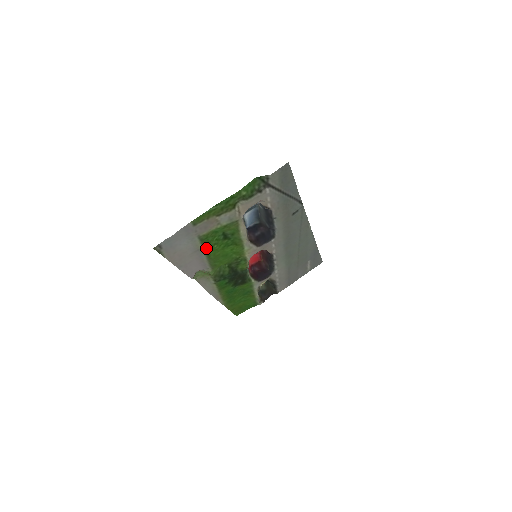
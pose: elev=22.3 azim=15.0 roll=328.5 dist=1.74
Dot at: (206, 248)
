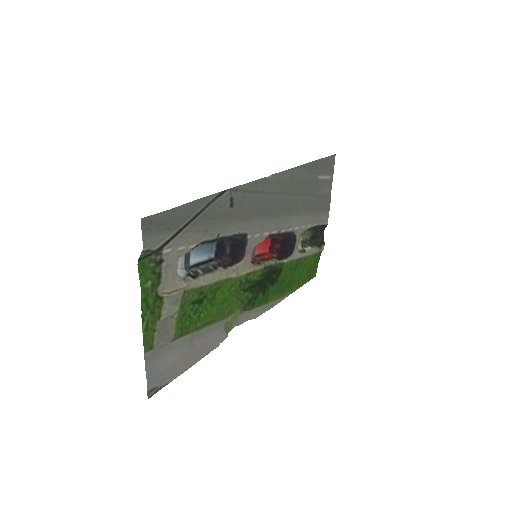
Dot at: (196, 327)
